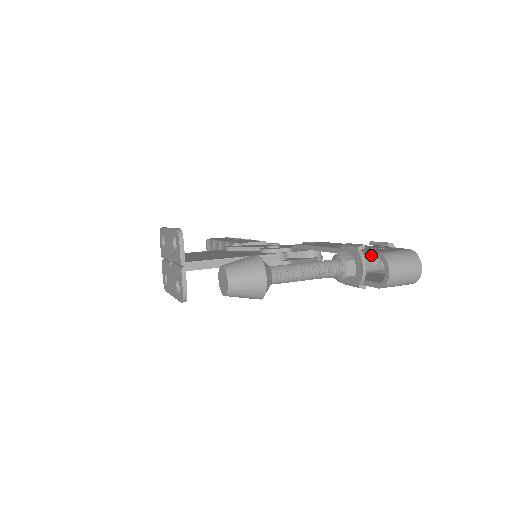
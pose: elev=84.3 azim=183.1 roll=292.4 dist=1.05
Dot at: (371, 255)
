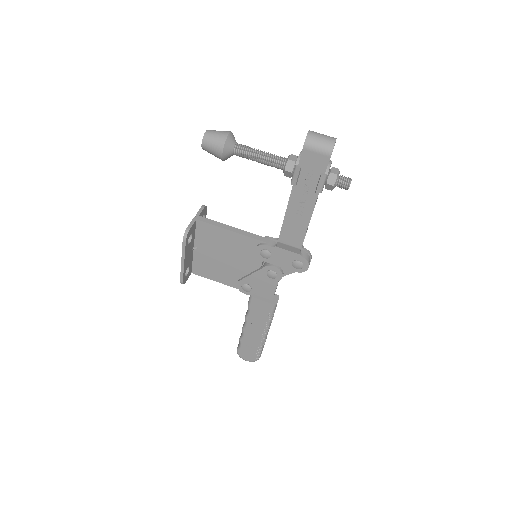
Dot at: occluded
